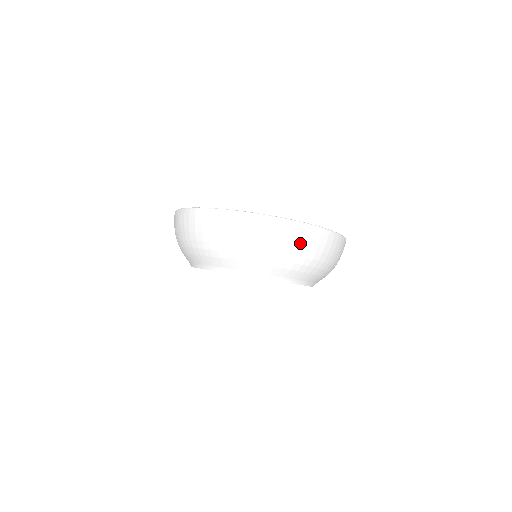
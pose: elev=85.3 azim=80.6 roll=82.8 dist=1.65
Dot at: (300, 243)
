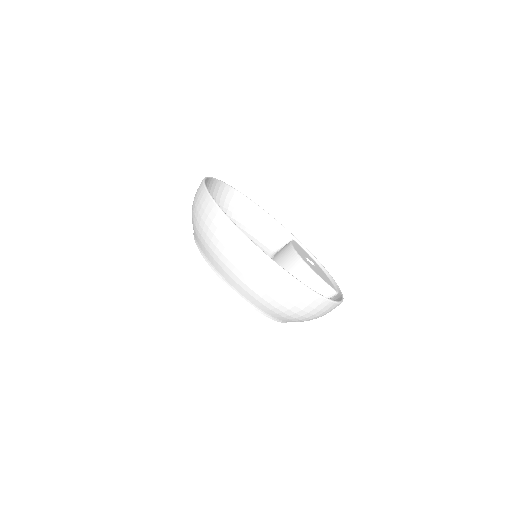
Dot at: (324, 314)
